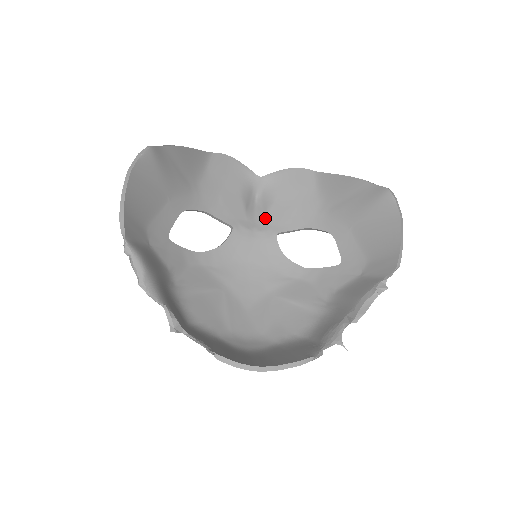
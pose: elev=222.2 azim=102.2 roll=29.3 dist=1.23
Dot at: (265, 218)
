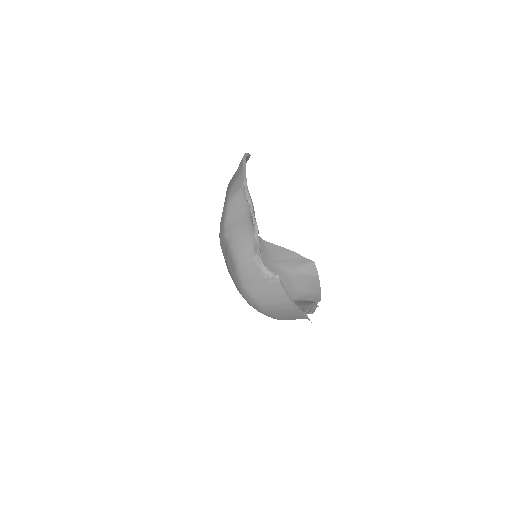
Dot at: occluded
